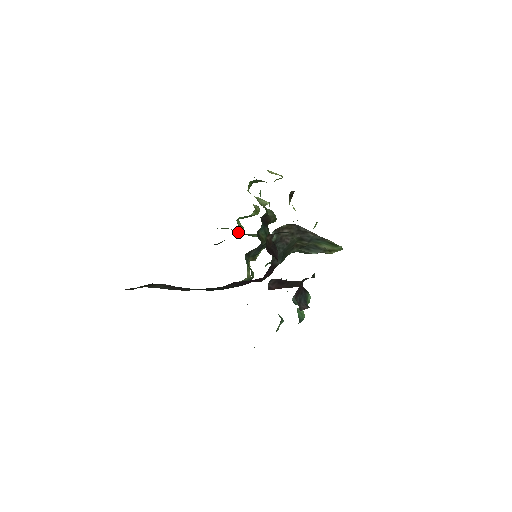
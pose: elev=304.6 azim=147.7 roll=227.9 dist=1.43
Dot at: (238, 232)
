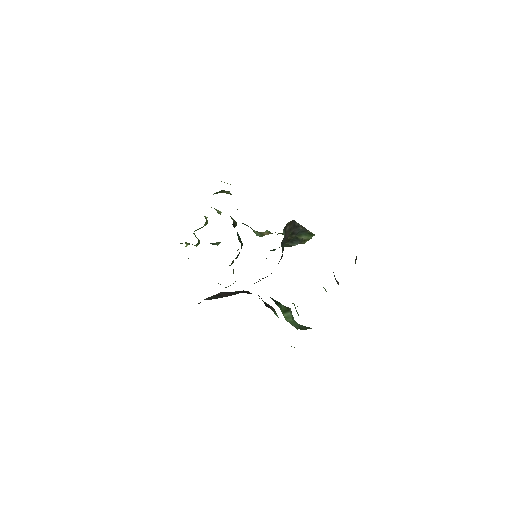
Dot at: (198, 244)
